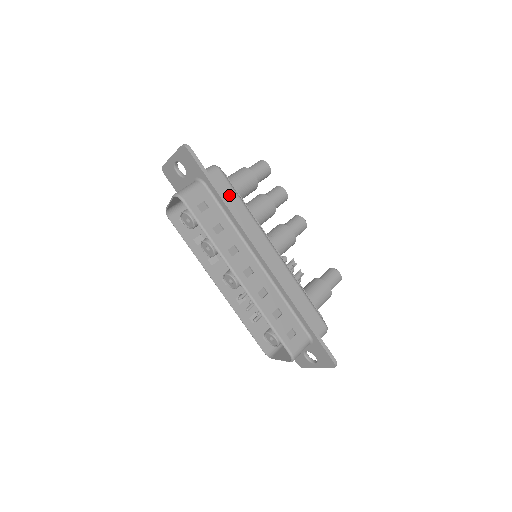
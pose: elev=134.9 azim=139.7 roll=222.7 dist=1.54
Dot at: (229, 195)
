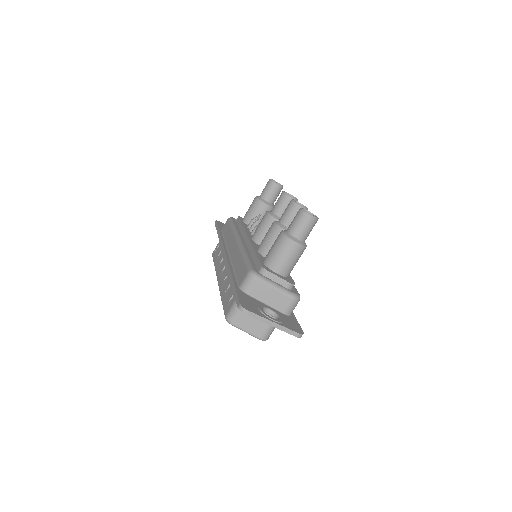
Dot at: occluded
